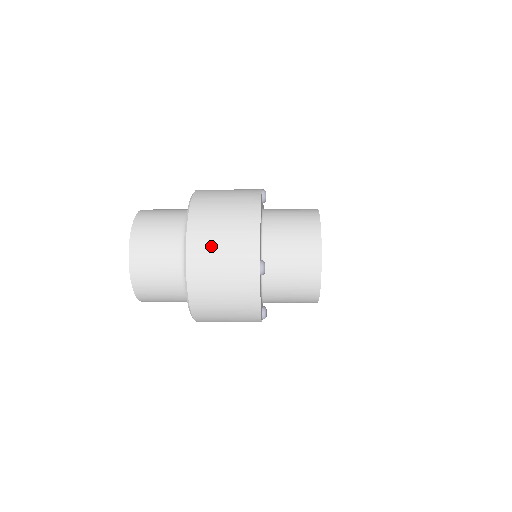
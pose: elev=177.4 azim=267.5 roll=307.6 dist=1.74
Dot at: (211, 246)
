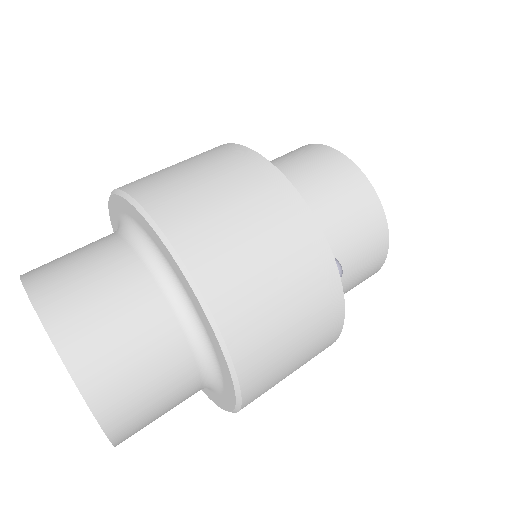
Dot at: occluded
